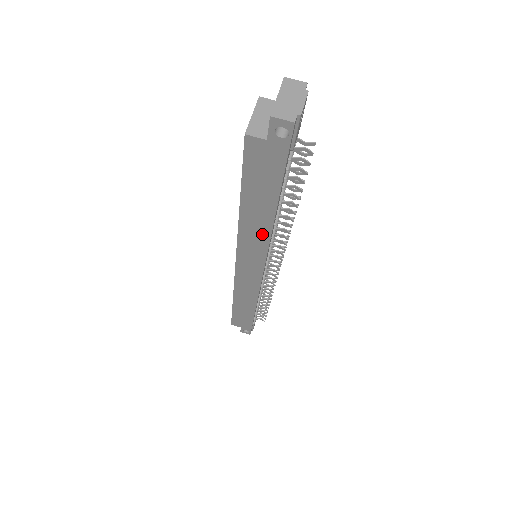
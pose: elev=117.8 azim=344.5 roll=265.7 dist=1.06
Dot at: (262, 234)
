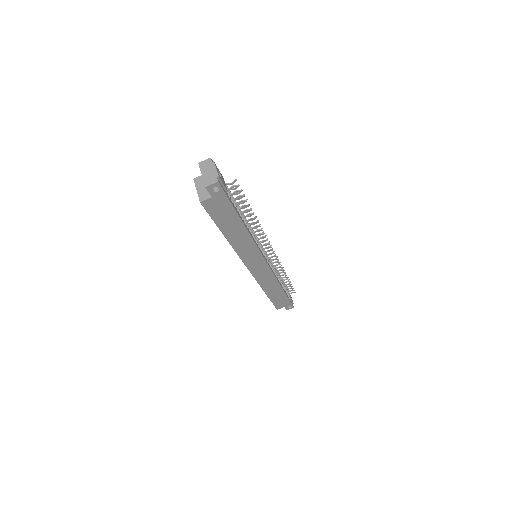
Dot at: (247, 242)
